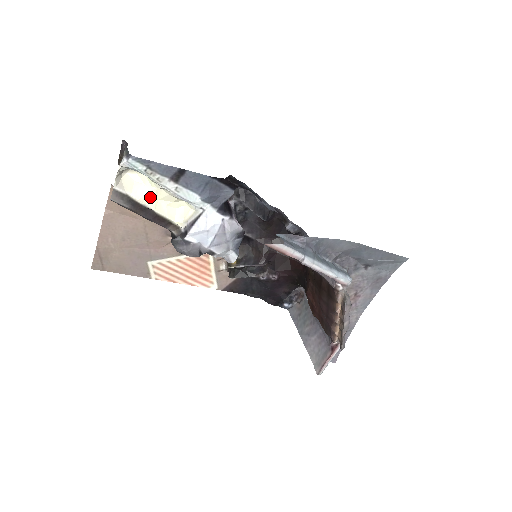
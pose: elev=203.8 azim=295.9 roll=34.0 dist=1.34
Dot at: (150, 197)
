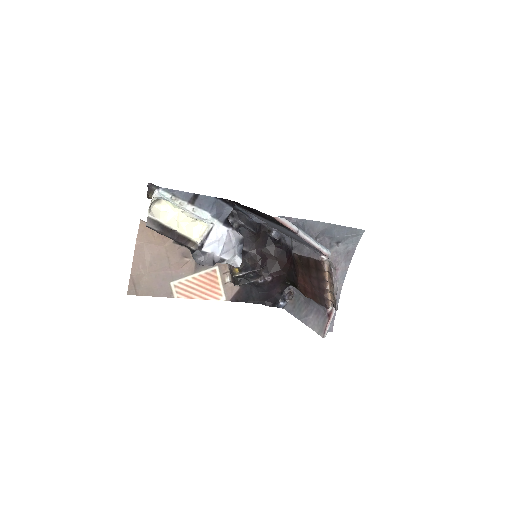
Dot at: (174, 220)
